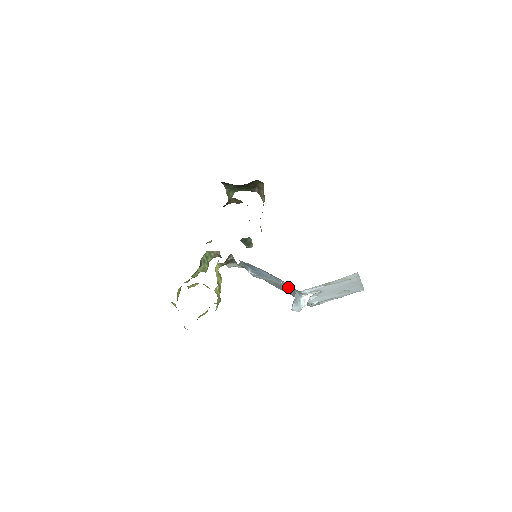
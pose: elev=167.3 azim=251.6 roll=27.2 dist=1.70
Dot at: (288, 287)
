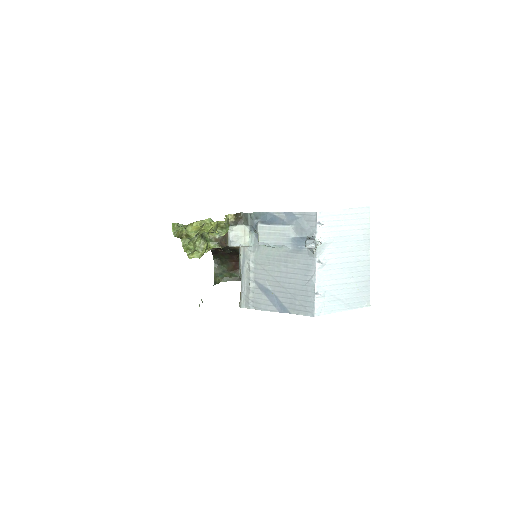
Dot at: (299, 238)
